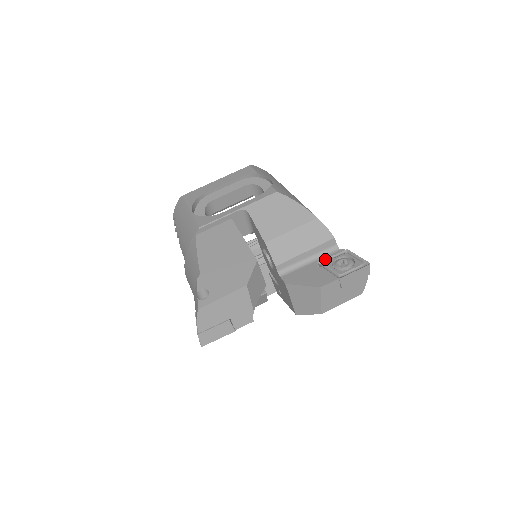
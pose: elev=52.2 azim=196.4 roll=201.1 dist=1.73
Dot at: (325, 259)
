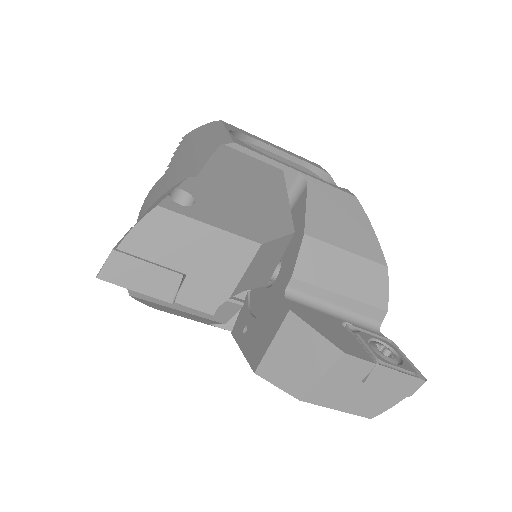
Dot at: (358, 327)
